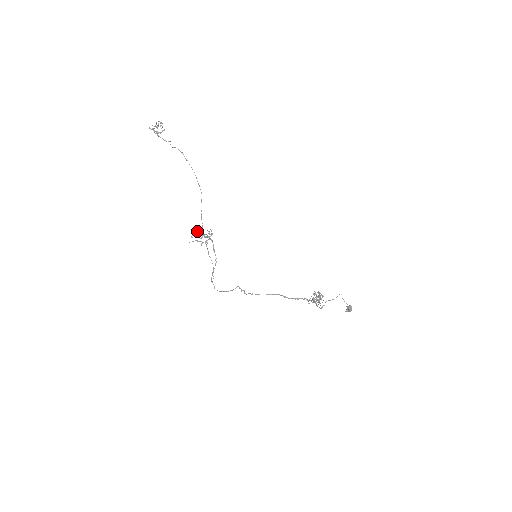
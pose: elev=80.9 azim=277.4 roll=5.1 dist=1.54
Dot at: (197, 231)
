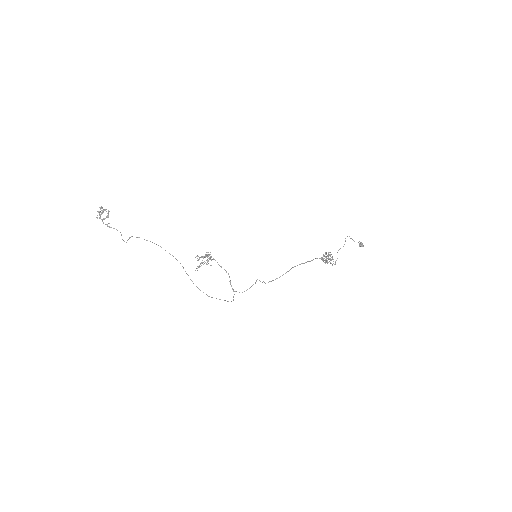
Dot at: occluded
